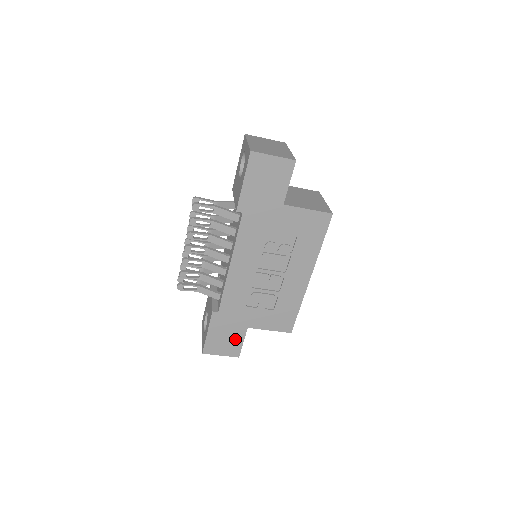
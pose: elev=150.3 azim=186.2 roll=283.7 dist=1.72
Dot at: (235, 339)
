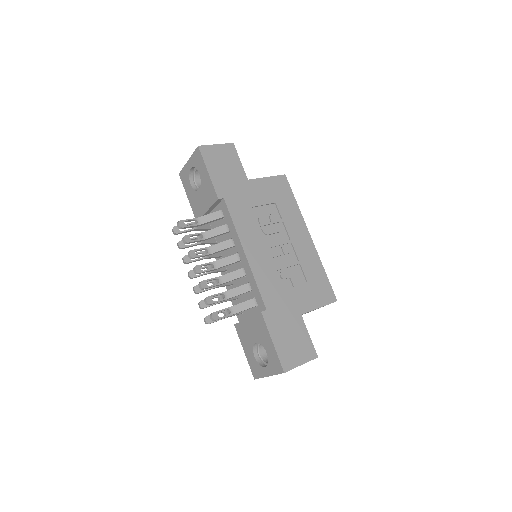
Dot at: (300, 335)
